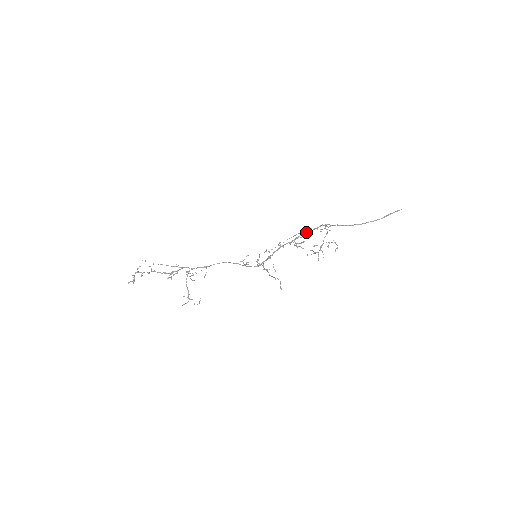
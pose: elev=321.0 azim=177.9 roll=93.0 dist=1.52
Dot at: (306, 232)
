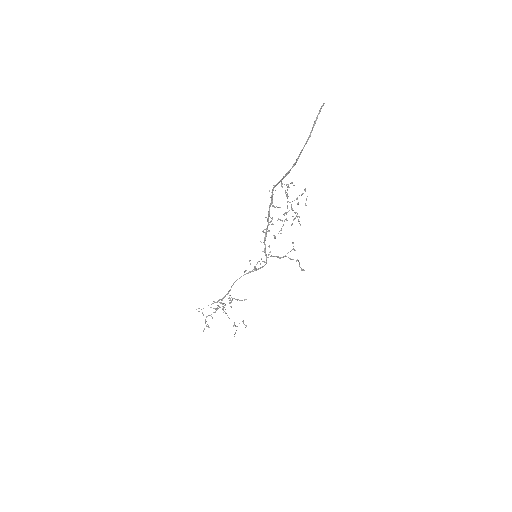
Dot at: (270, 205)
